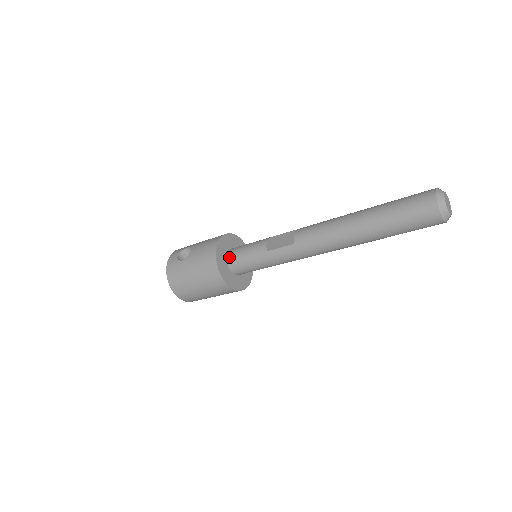
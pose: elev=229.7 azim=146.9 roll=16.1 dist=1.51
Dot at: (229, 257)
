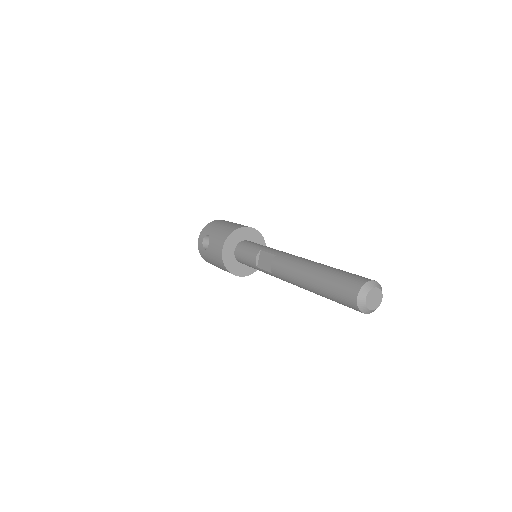
Dot at: (236, 256)
